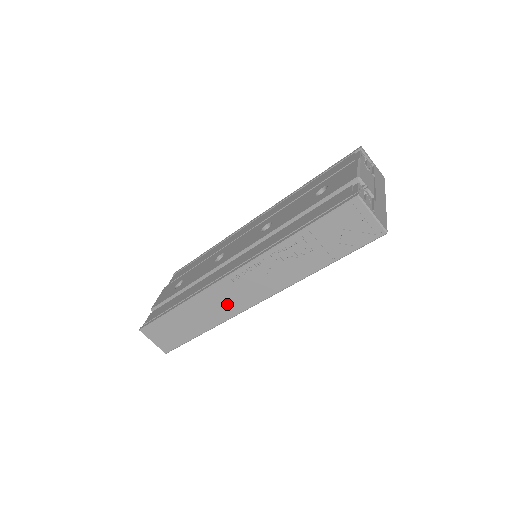
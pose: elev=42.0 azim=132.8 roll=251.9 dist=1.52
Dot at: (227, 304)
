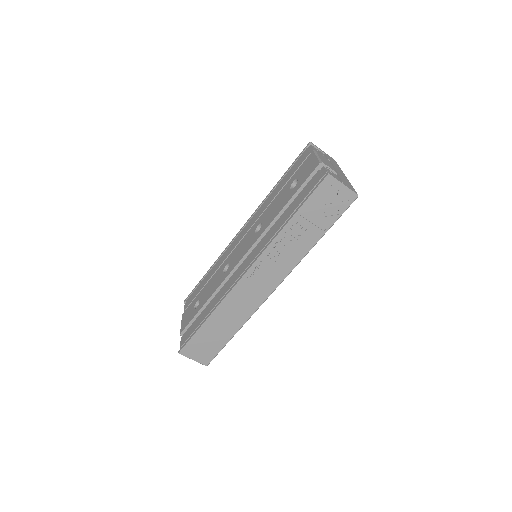
Dot at: (249, 300)
